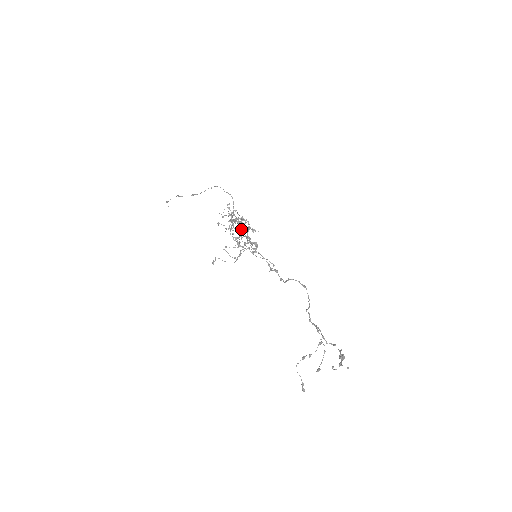
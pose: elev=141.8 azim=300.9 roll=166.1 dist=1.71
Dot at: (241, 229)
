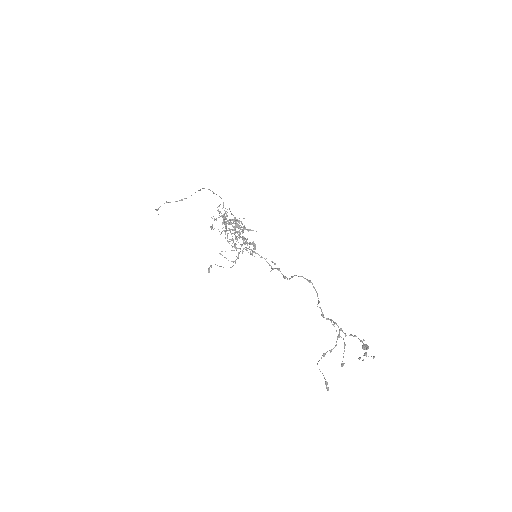
Dot at: occluded
